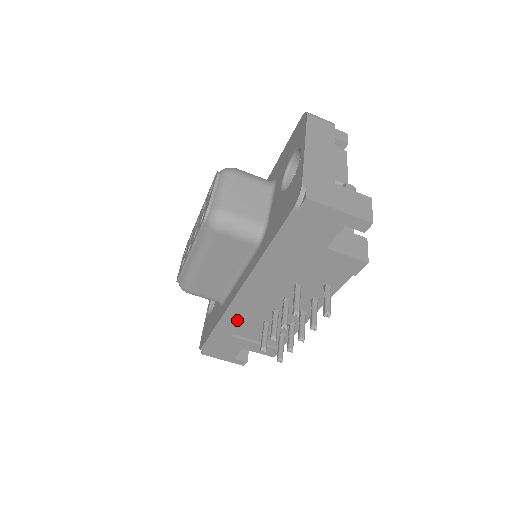
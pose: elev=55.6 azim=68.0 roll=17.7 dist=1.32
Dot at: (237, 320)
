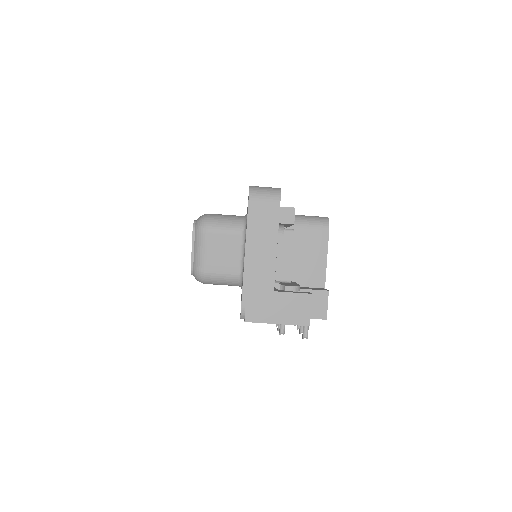
Dot at: occluded
